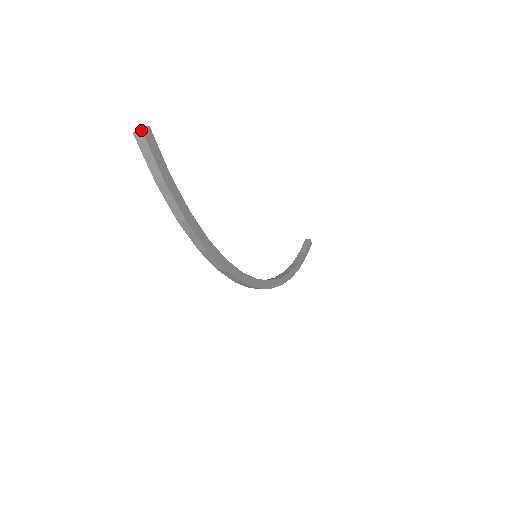
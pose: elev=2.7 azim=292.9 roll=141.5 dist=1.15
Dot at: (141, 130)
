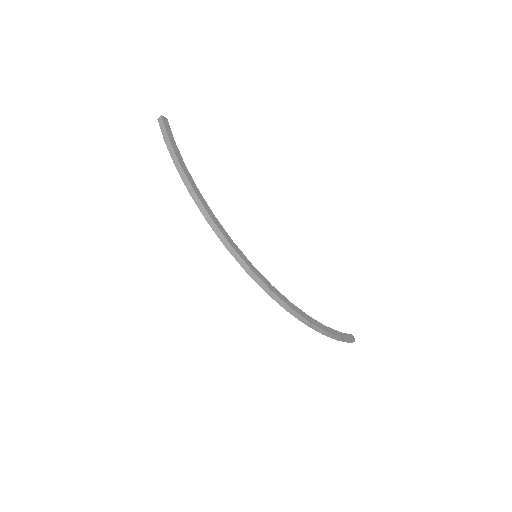
Dot at: (162, 117)
